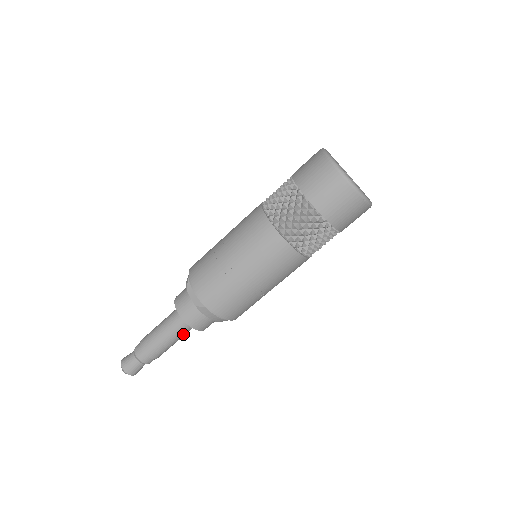
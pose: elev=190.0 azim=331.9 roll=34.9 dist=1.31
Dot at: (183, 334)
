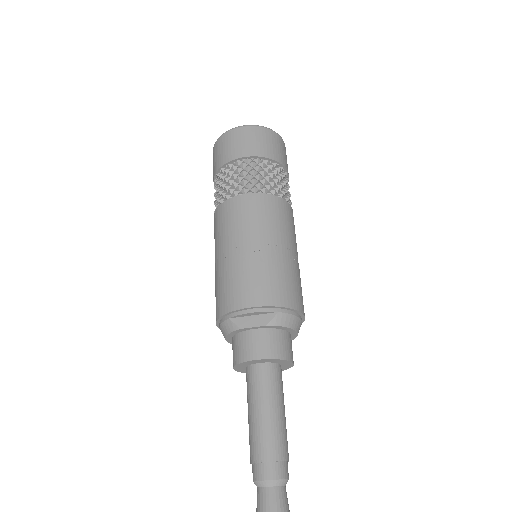
Dot at: (282, 392)
